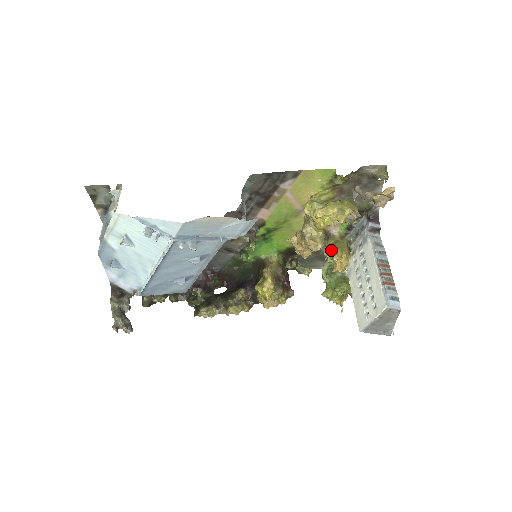
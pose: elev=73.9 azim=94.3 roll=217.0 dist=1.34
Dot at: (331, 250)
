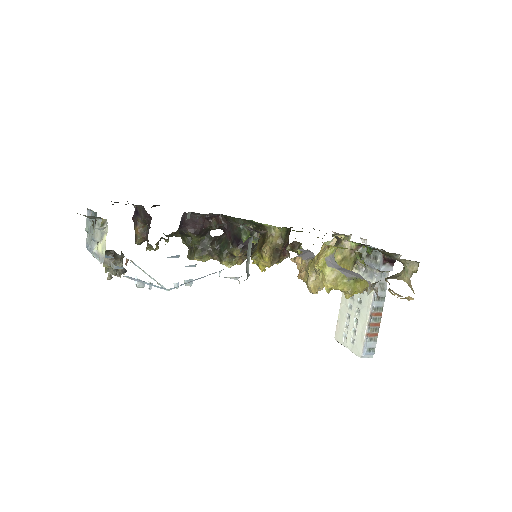
Dot at: occluded
